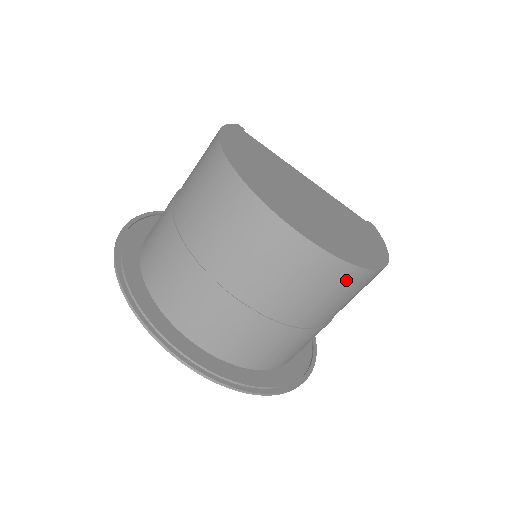
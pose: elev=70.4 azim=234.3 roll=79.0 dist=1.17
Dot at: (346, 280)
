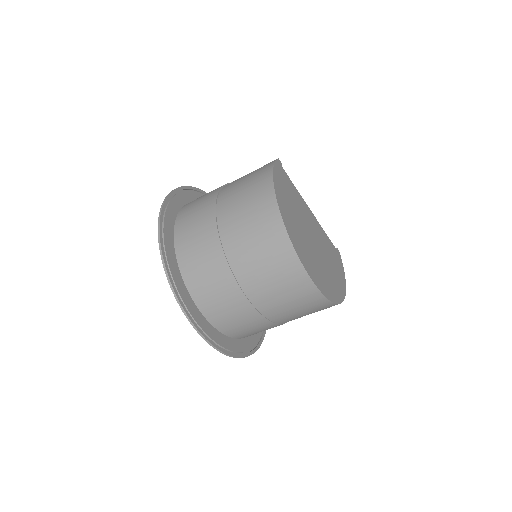
Dot at: (324, 308)
